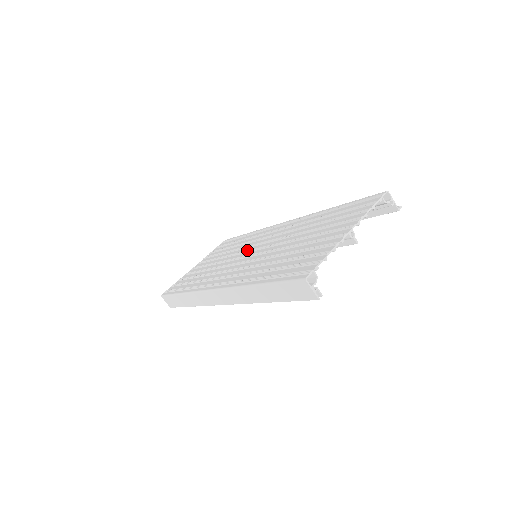
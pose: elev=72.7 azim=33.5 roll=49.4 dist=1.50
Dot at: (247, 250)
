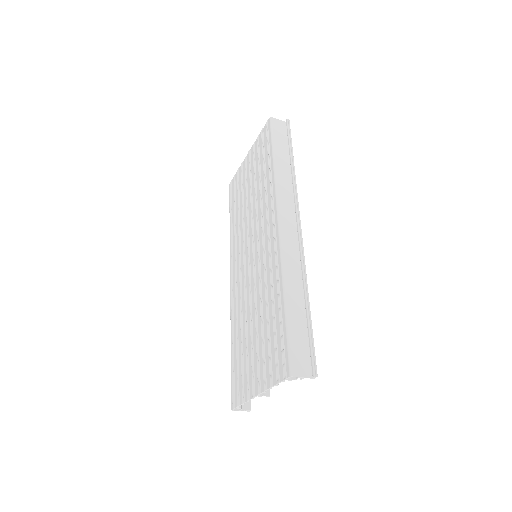
Dot at: (253, 235)
